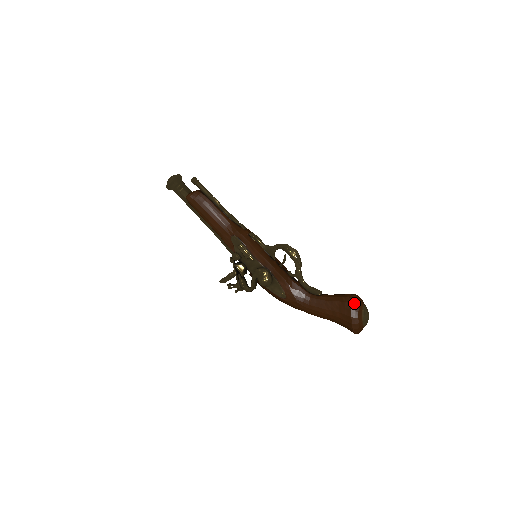
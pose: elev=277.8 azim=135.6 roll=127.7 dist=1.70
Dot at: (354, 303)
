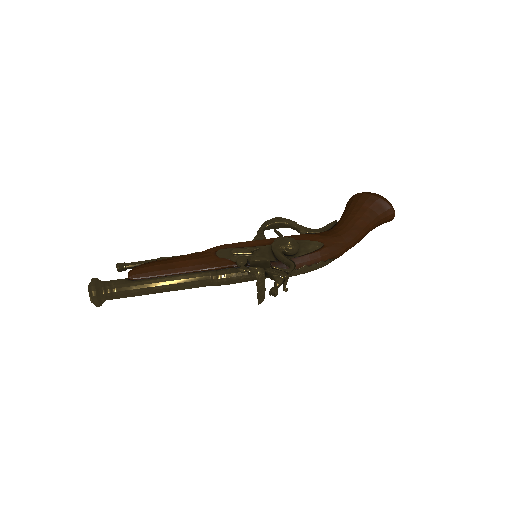
Dot at: (358, 193)
